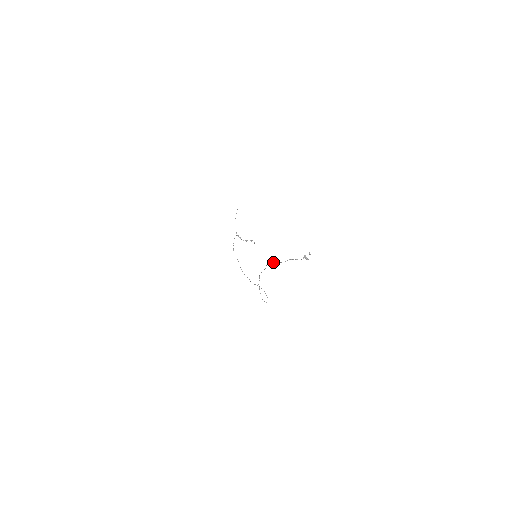
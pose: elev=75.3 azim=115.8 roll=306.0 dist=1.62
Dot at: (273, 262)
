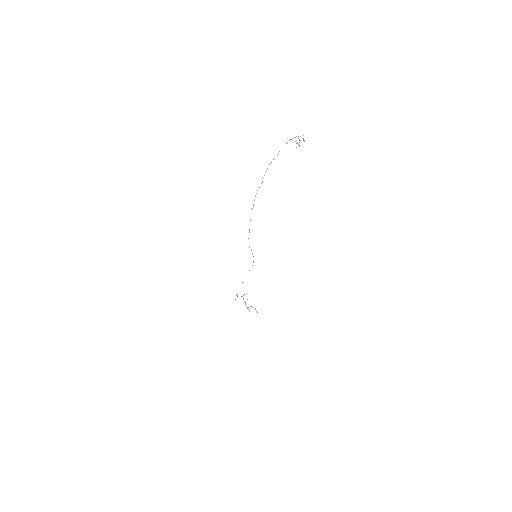
Dot at: (271, 162)
